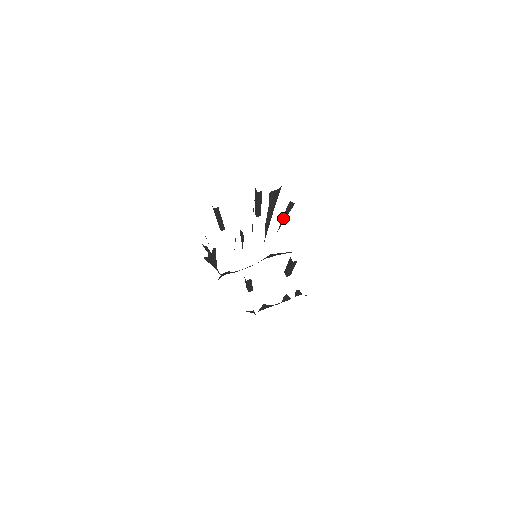
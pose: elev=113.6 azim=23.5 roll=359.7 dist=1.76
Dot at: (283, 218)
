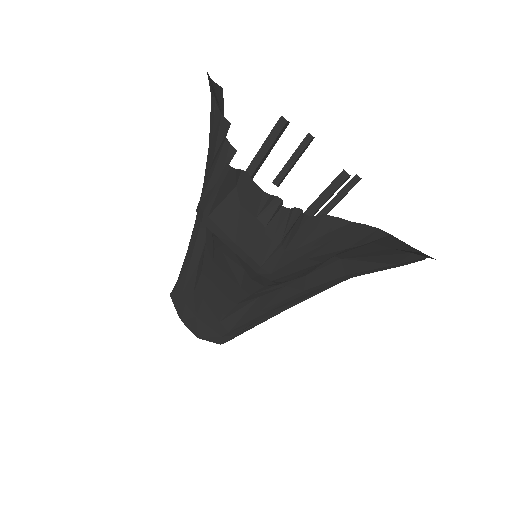
Dot at: occluded
